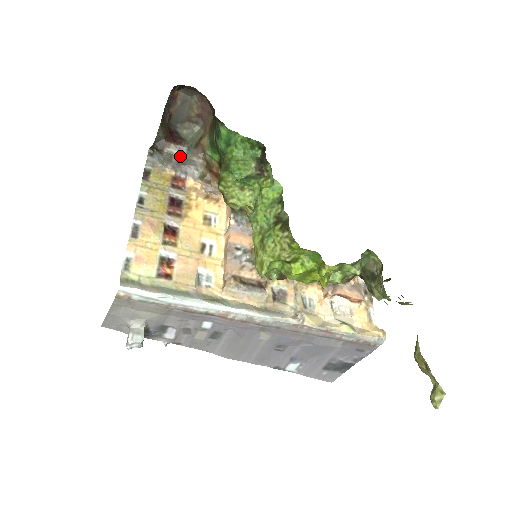
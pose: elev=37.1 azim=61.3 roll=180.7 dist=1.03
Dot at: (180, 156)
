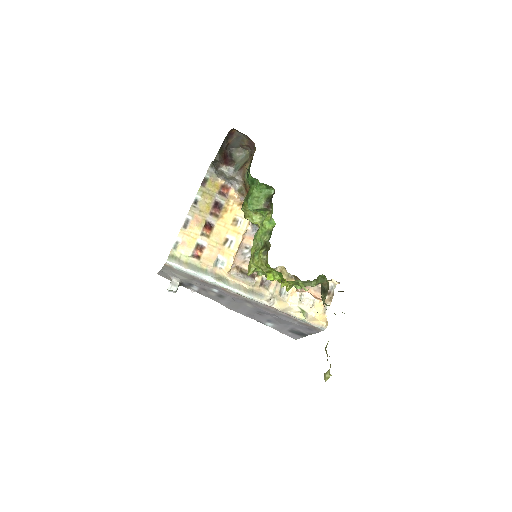
Dot at: (228, 174)
